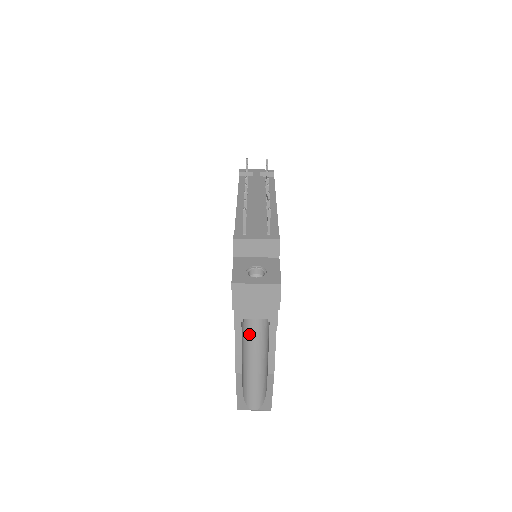
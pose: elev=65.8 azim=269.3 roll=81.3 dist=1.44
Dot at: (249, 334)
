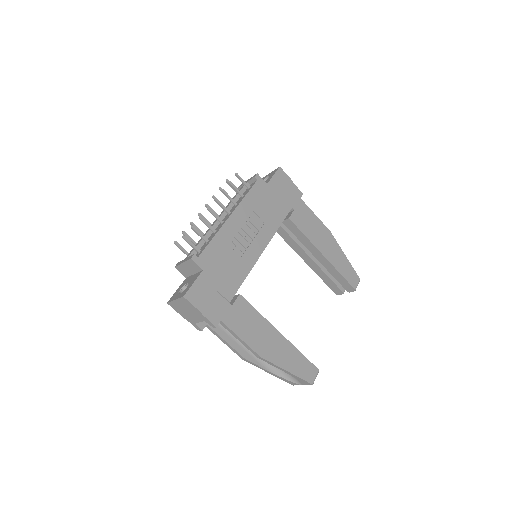
Dot at: occluded
